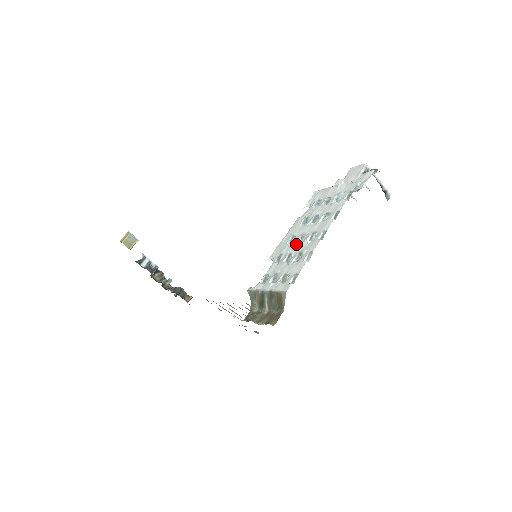
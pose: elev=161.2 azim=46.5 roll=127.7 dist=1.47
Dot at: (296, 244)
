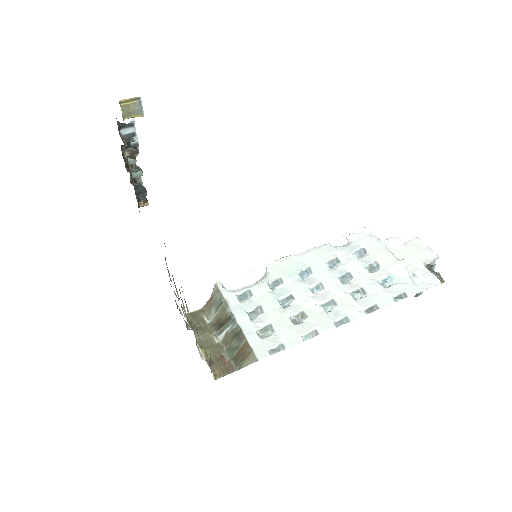
Dot at: (306, 291)
